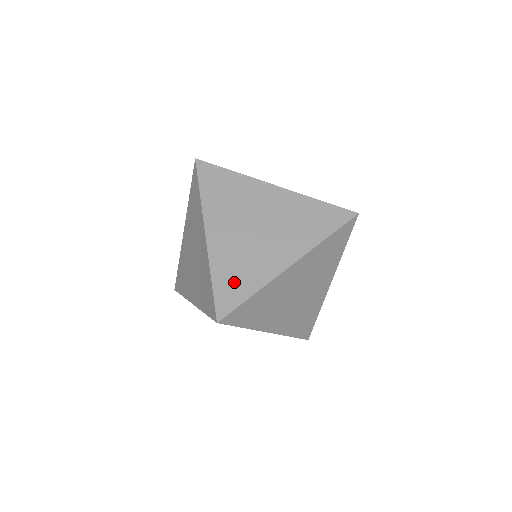
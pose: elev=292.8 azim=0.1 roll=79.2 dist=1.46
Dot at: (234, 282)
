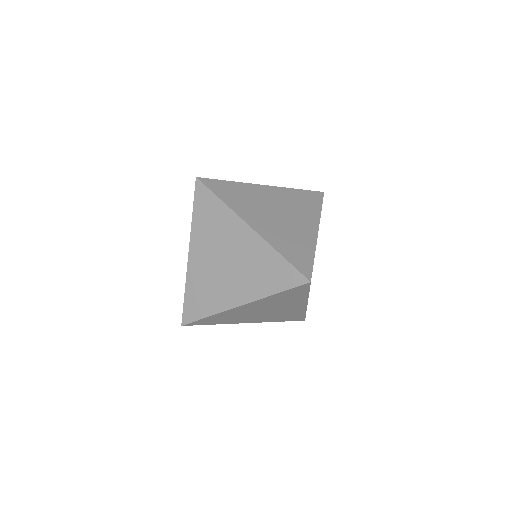
Dot at: (297, 252)
